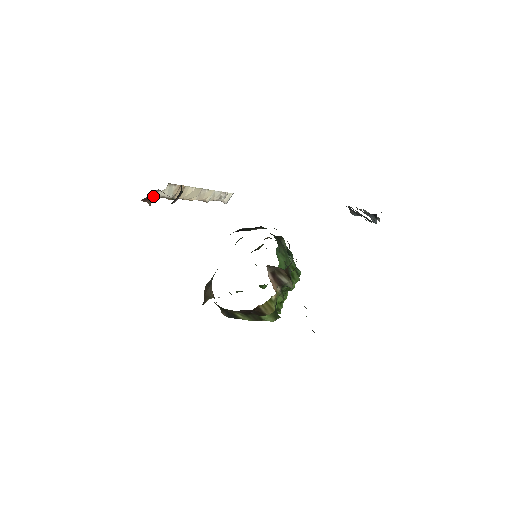
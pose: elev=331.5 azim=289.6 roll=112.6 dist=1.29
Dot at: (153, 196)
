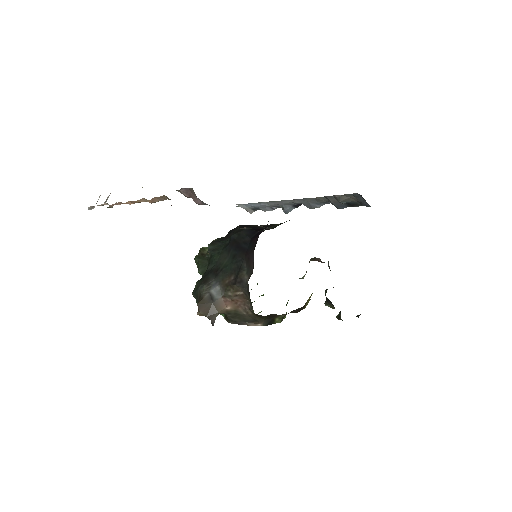
Dot at: occluded
